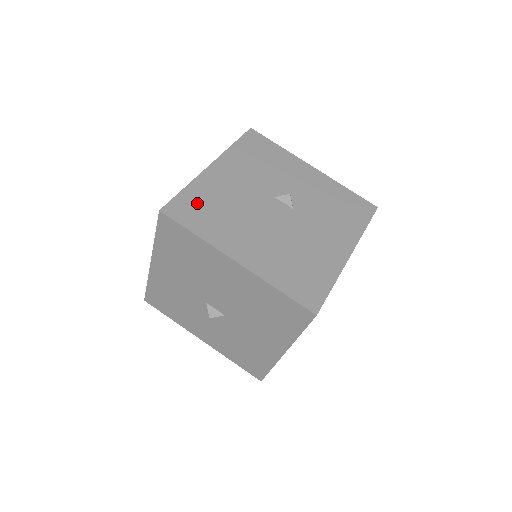
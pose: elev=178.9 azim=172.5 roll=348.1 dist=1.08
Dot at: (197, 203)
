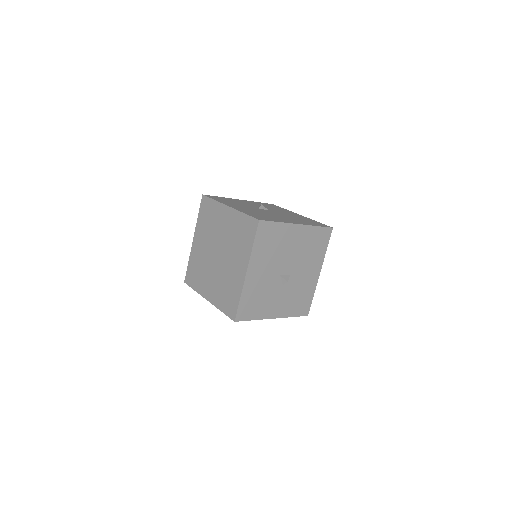
Dot at: (257, 215)
